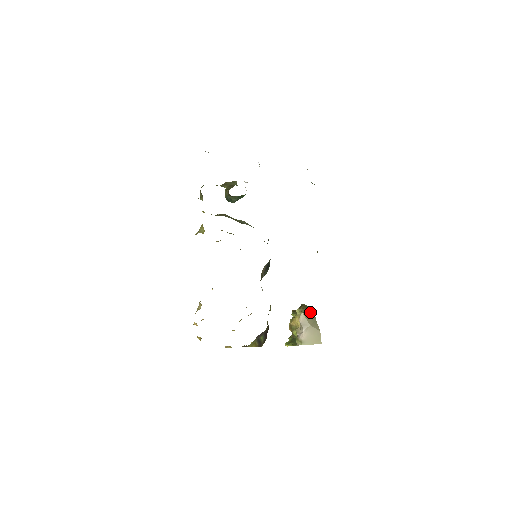
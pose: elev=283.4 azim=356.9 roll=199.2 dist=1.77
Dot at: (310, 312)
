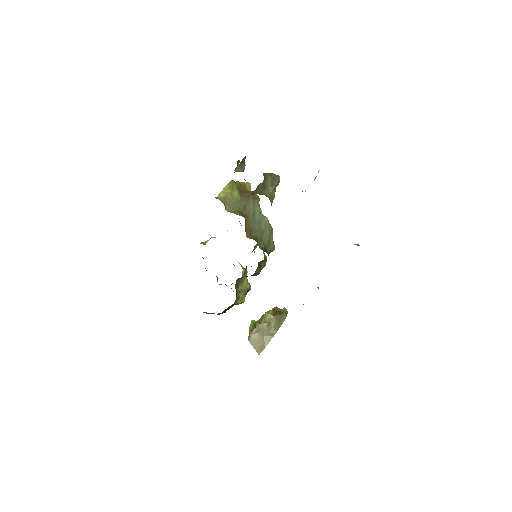
Dot at: (276, 327)
